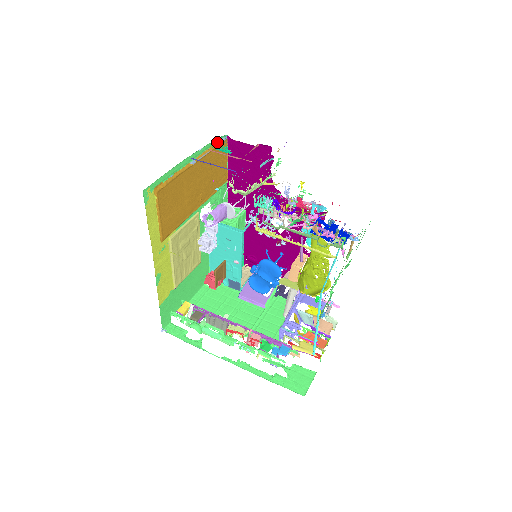
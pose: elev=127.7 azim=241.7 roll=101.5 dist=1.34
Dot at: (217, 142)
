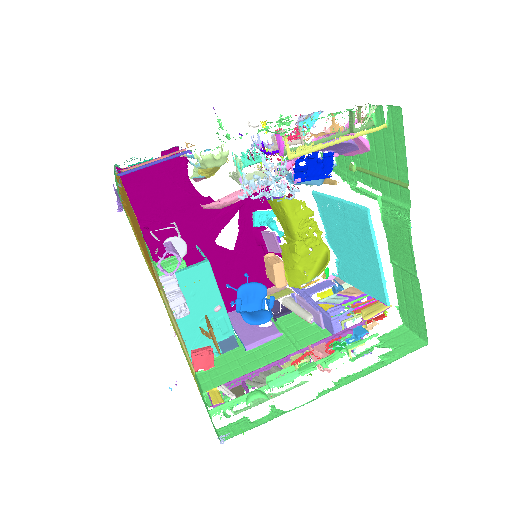
Dot at: (115, 172)
